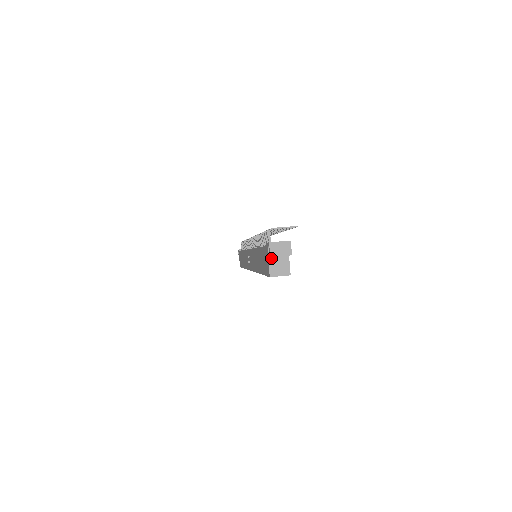
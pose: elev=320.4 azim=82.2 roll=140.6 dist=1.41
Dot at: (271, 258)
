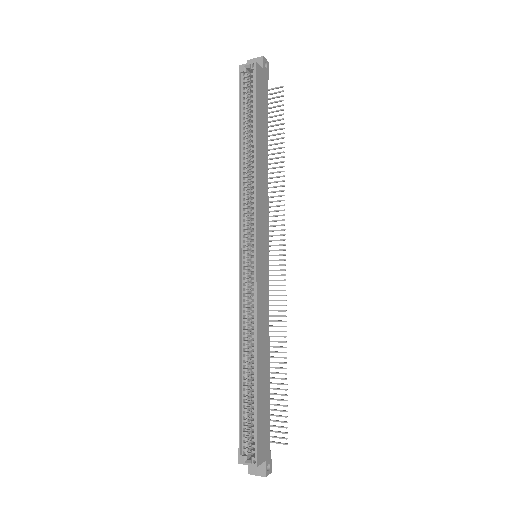
Dot at: occluded
